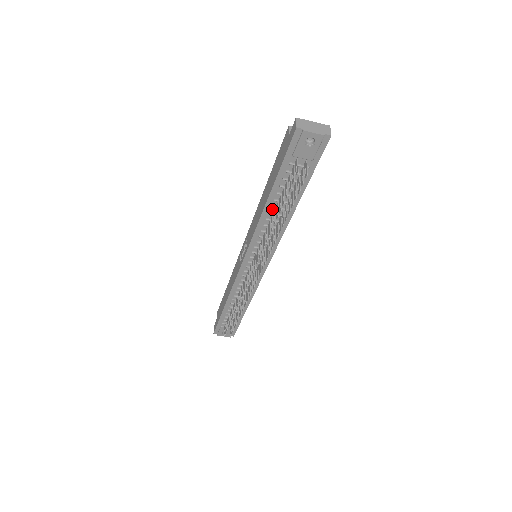
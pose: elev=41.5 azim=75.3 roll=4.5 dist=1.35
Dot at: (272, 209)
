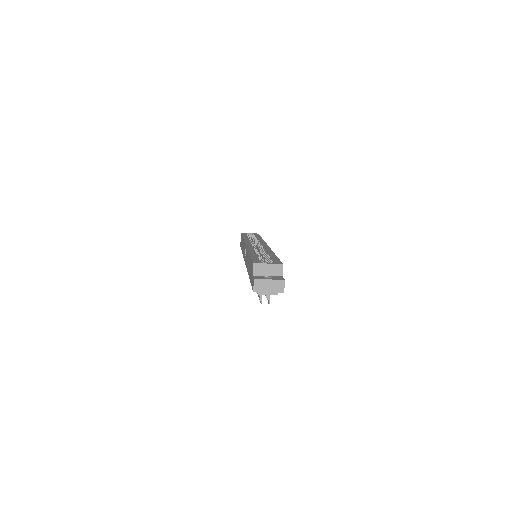
Dot at: occluded
